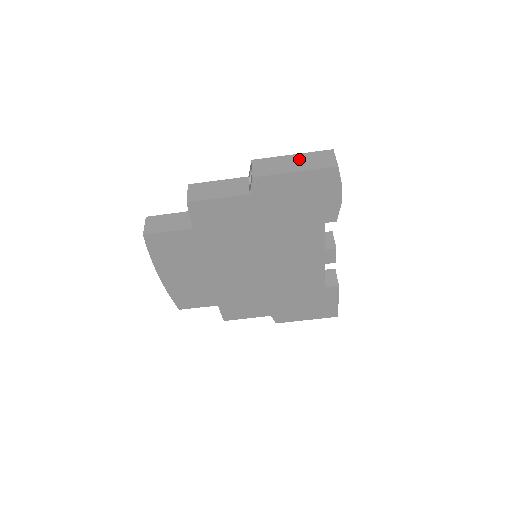
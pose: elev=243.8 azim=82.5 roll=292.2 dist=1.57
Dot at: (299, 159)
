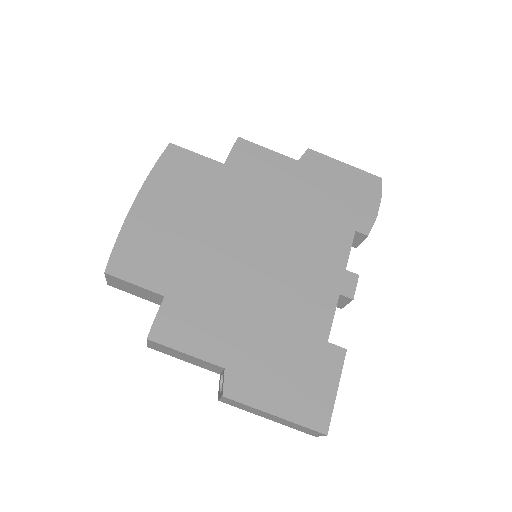
Dot at: occluded
